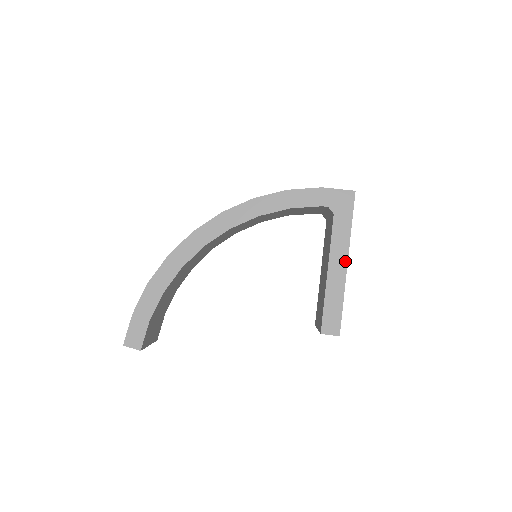
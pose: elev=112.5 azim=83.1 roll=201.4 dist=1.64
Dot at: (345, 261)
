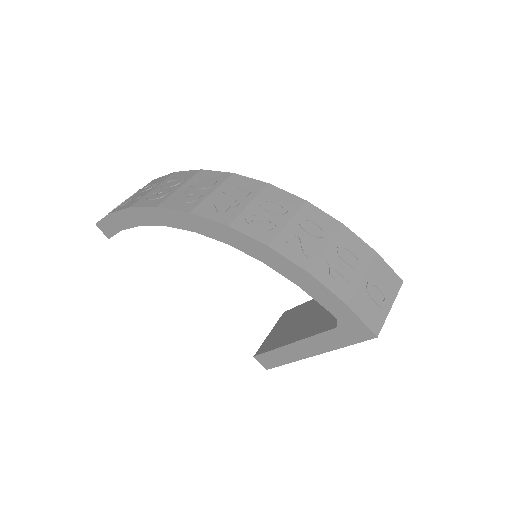
Dot at: (313, 353)
